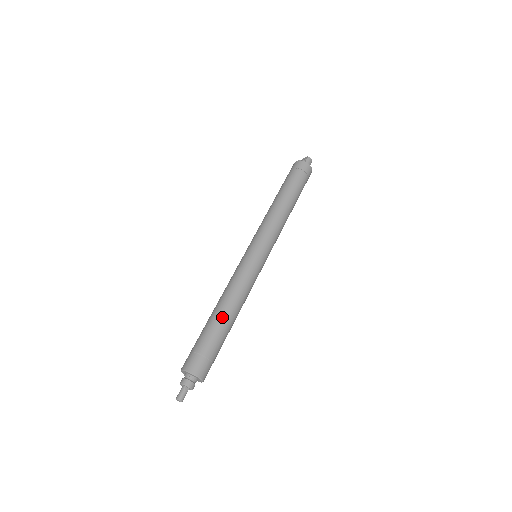
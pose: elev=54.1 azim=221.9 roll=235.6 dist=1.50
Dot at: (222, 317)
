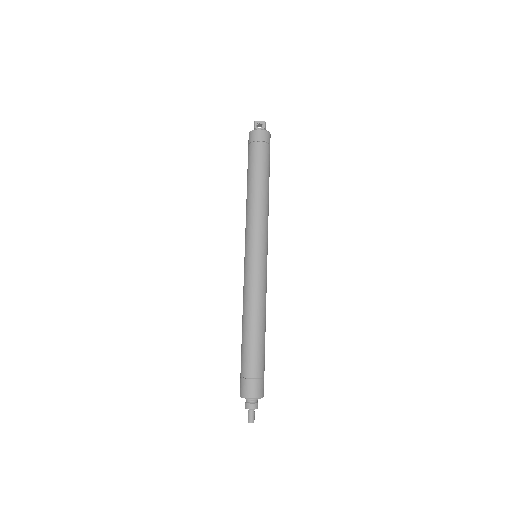
Dot at: (263, 336)
